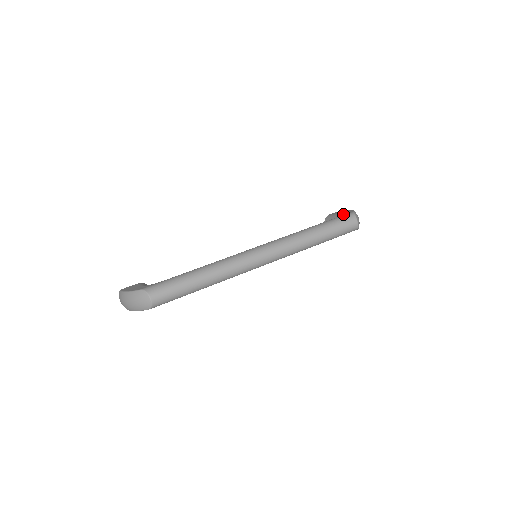
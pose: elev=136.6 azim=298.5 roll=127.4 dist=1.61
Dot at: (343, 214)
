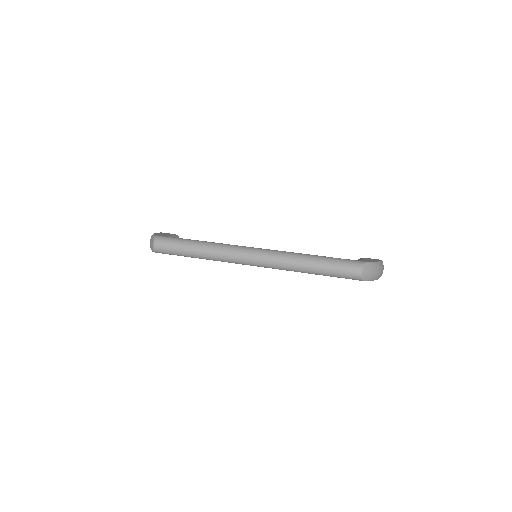
Dot at: occluded
